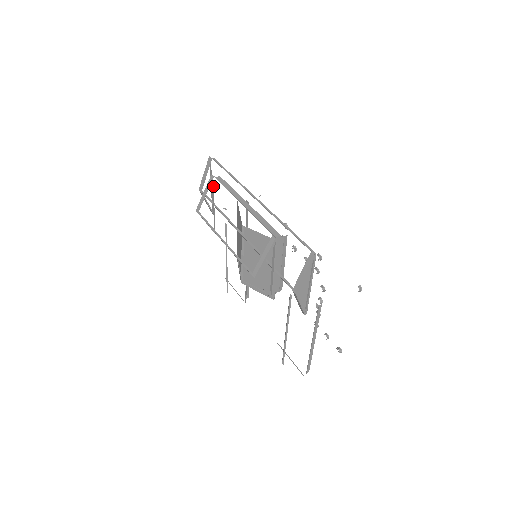
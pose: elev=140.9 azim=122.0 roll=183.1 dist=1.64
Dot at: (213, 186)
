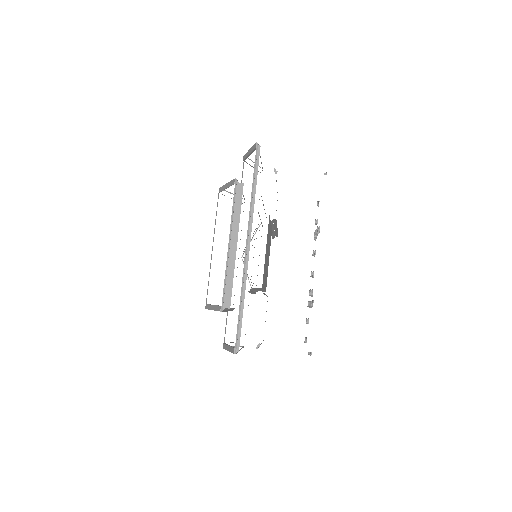
Dot at: occluded
